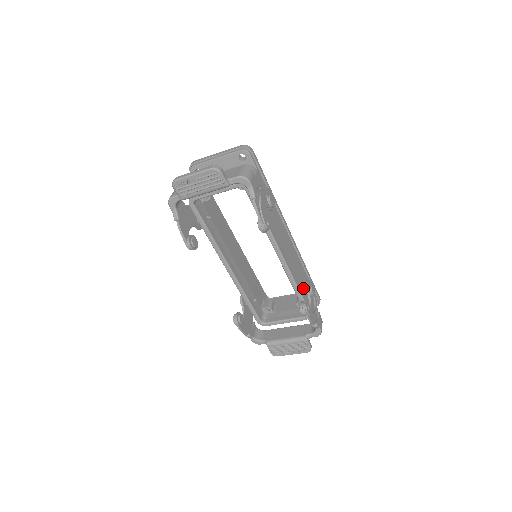
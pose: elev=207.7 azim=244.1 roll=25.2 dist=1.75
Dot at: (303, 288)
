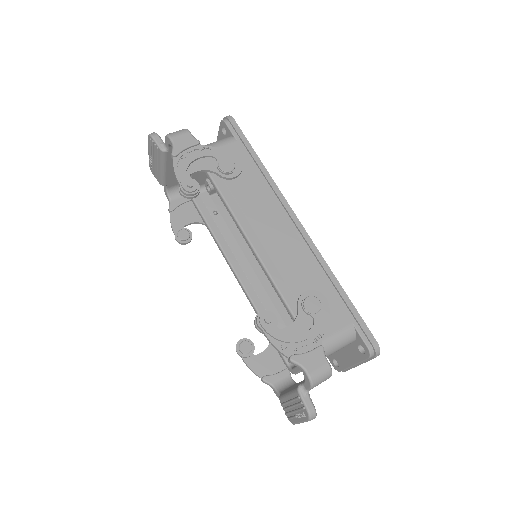
Dot at: occluded
